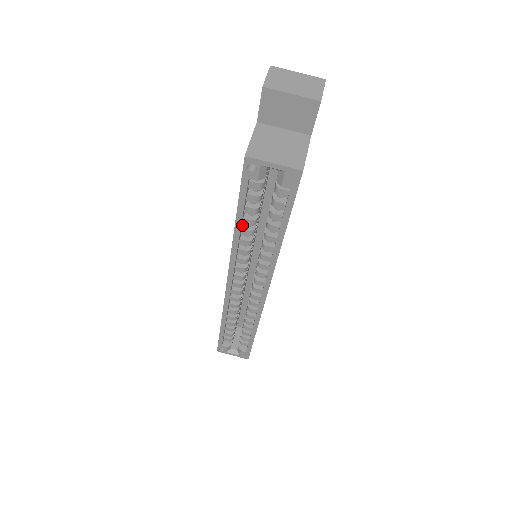
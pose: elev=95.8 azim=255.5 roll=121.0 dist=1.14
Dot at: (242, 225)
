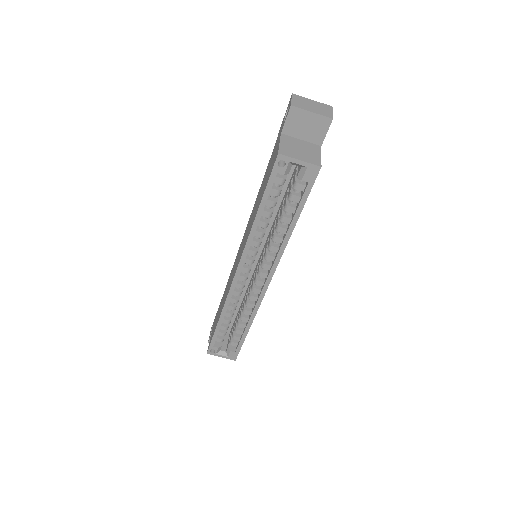
Dot at: occluded
